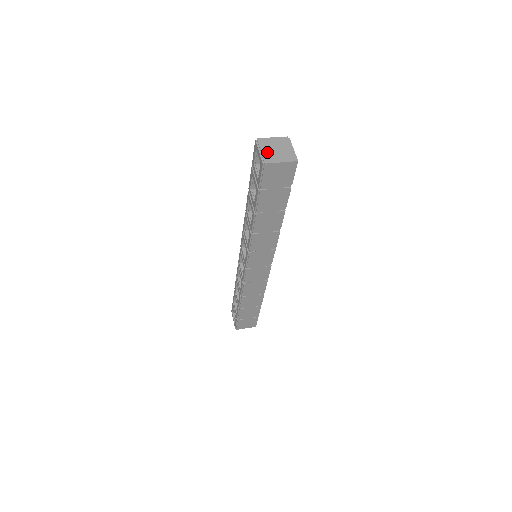
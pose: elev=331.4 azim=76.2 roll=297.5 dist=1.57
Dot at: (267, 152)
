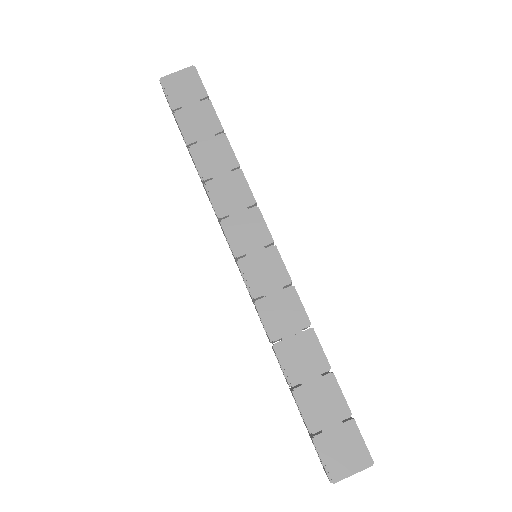
Dot at: occluded
